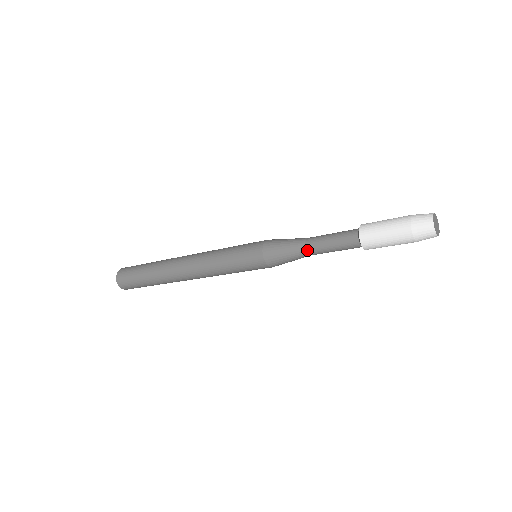
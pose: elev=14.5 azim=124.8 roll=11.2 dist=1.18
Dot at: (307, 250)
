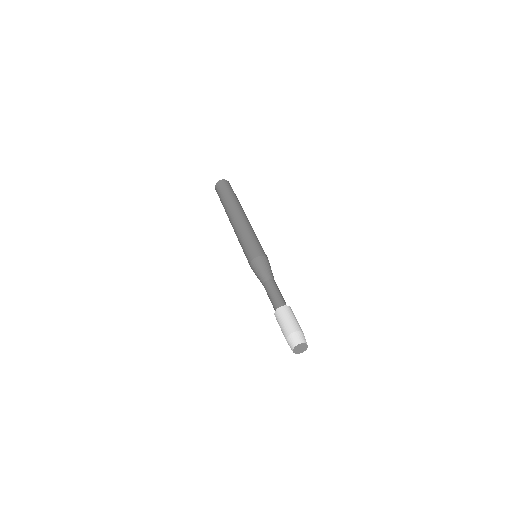
Dot at: occluded
